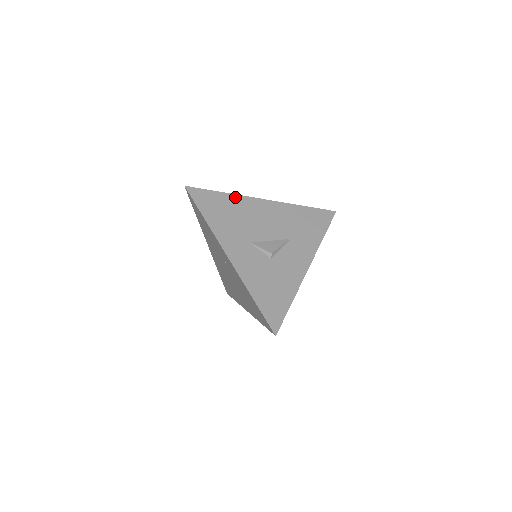
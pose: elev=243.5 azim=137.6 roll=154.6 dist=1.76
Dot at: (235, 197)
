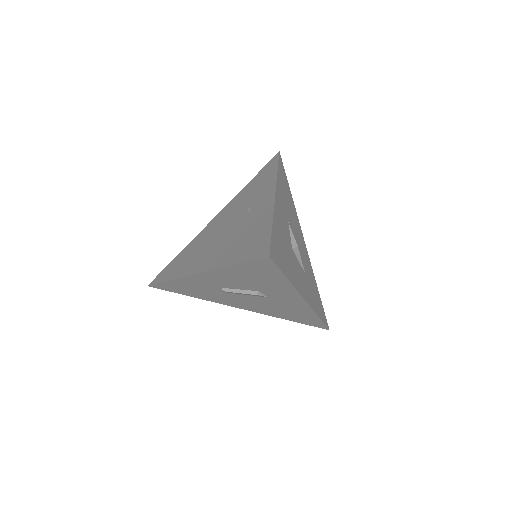
Dot at: (294, 206)
